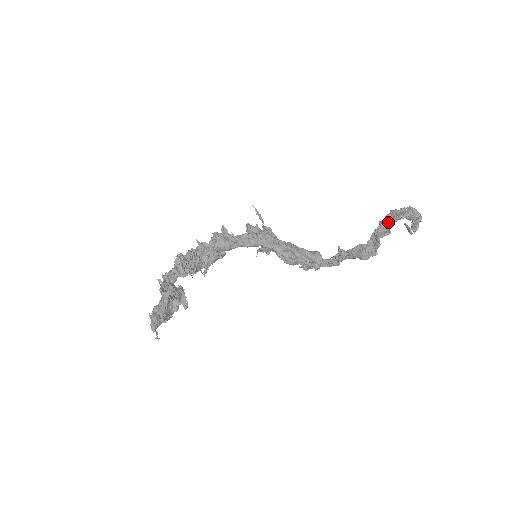
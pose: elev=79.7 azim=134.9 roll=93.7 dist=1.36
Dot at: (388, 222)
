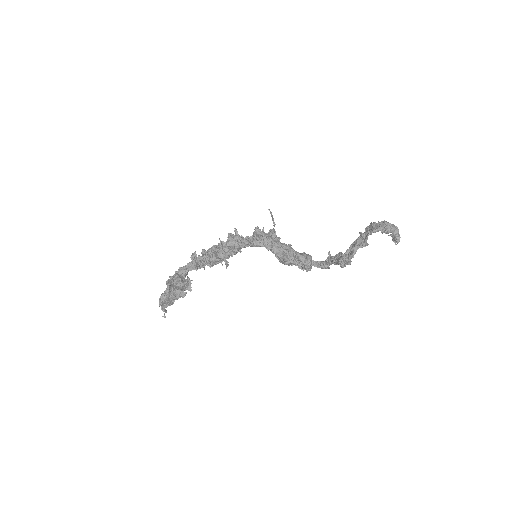
Dot at: (366, 234)
